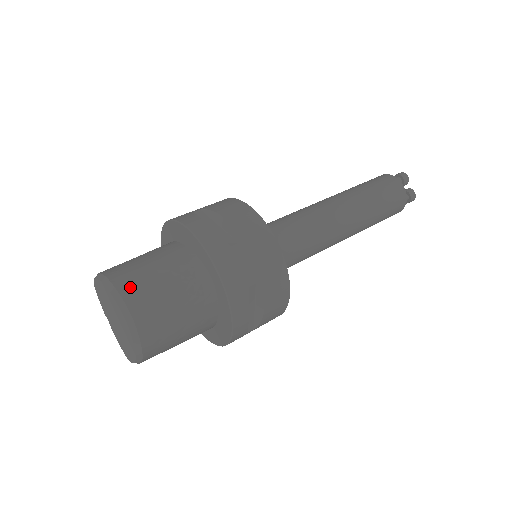
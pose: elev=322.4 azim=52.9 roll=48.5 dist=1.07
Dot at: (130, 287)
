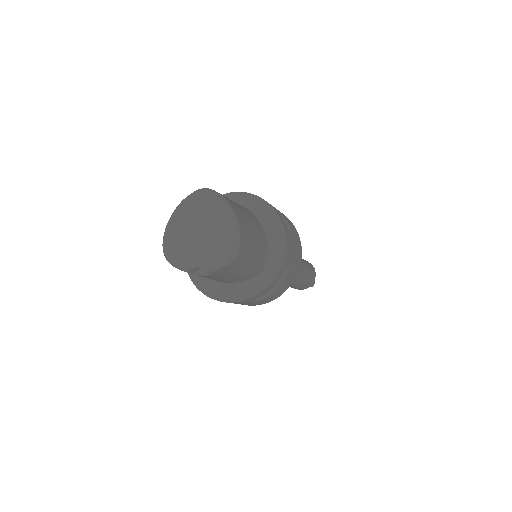
Dot at: occluded
